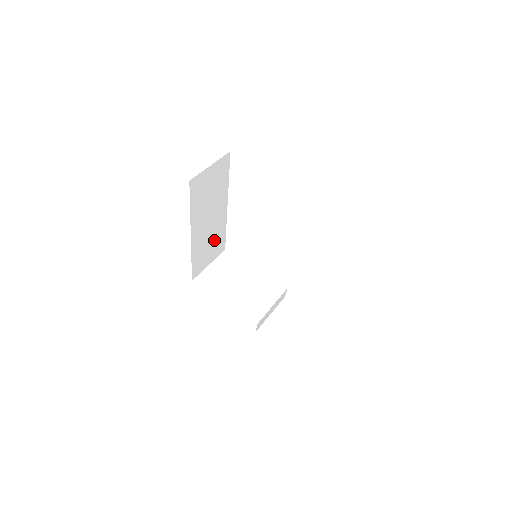
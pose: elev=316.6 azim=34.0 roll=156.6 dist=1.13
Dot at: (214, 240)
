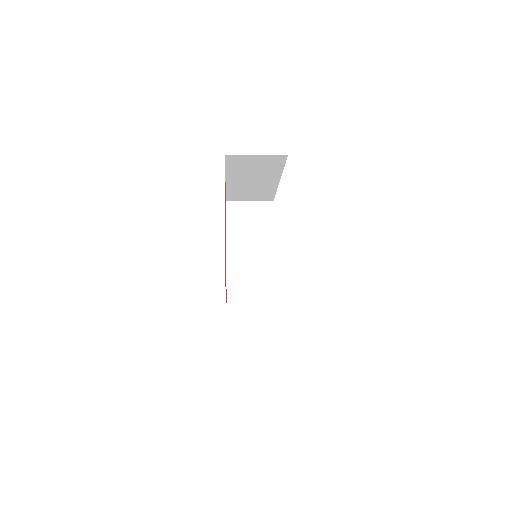
Dot at: (258, 281)
